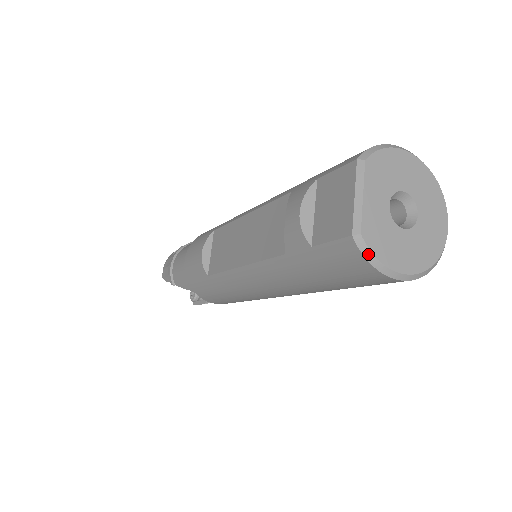
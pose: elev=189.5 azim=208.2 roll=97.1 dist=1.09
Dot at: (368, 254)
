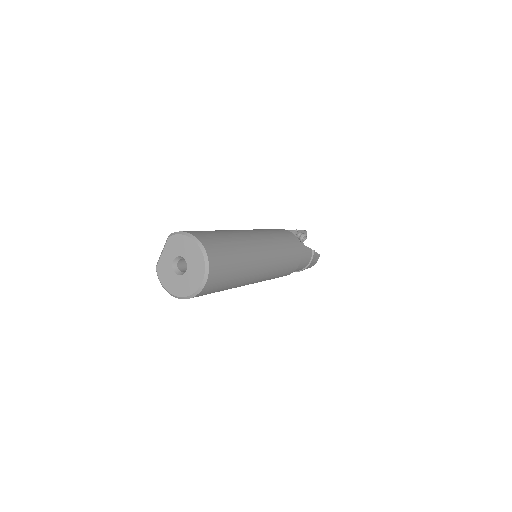
Dot at: (158, 277)
